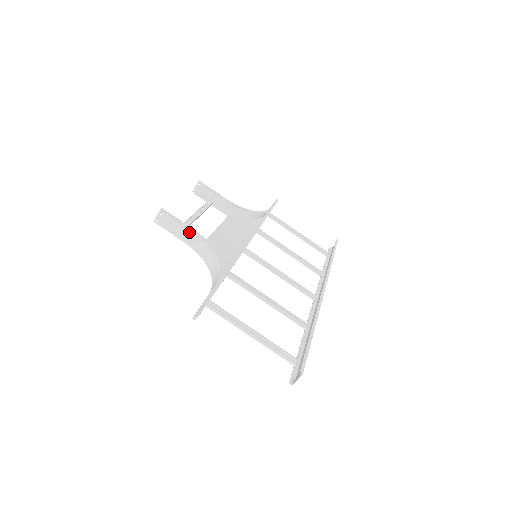
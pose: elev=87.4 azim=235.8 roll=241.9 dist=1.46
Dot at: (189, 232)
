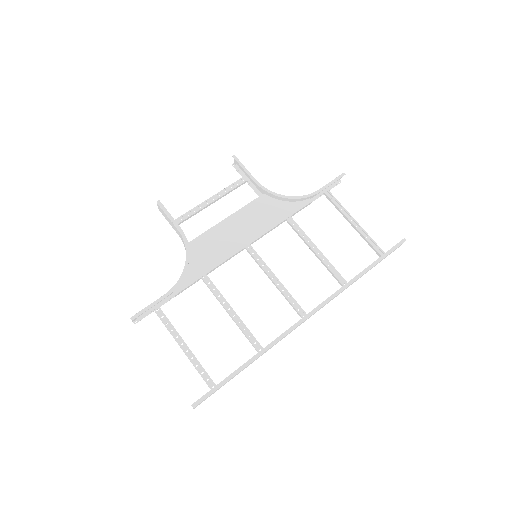
Dot at: (177, 229)
